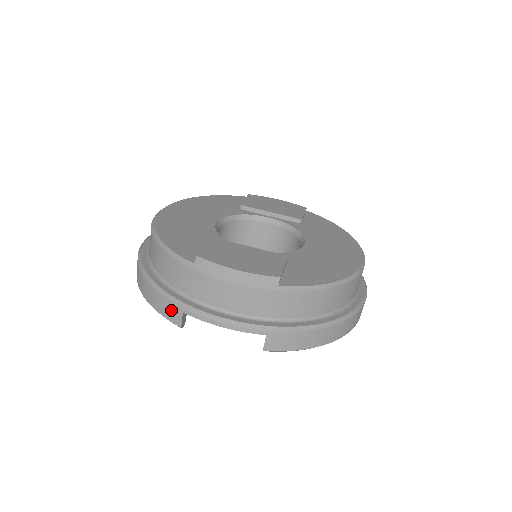
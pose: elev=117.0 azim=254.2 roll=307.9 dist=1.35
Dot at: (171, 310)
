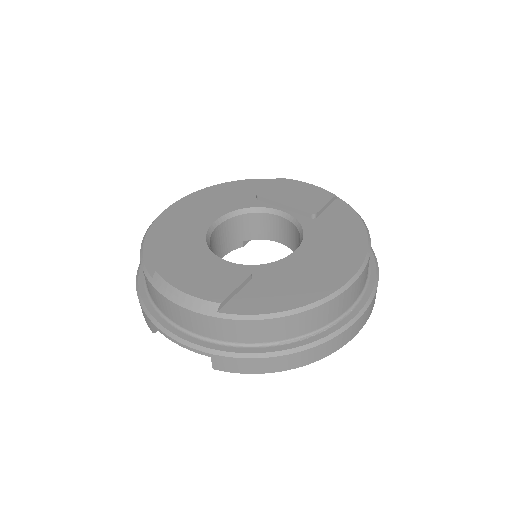
Dot at: (144, 315)
